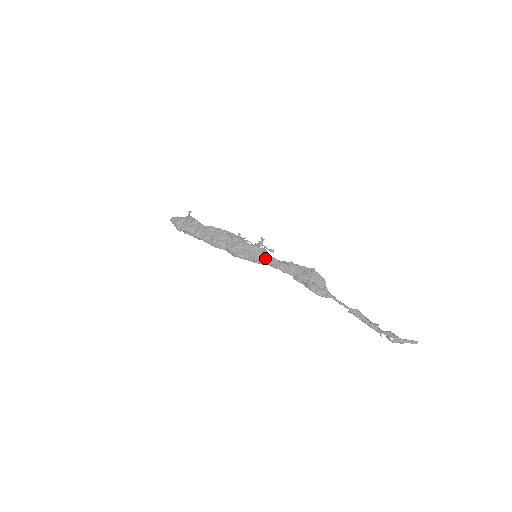
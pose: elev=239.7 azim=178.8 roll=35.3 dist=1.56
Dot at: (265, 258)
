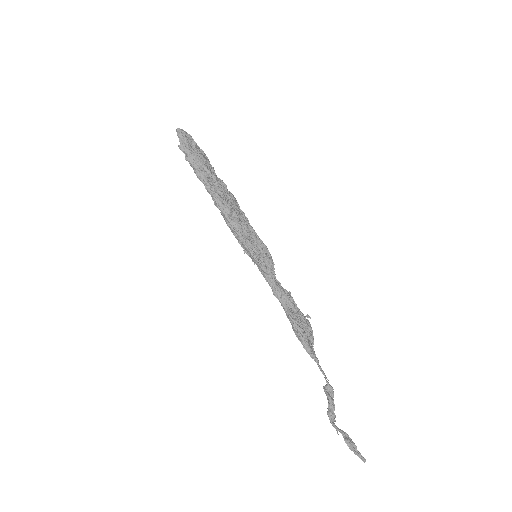
Dot at: (271, 266)
